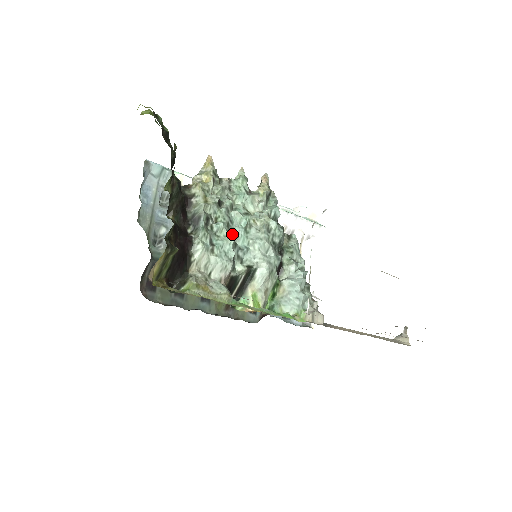
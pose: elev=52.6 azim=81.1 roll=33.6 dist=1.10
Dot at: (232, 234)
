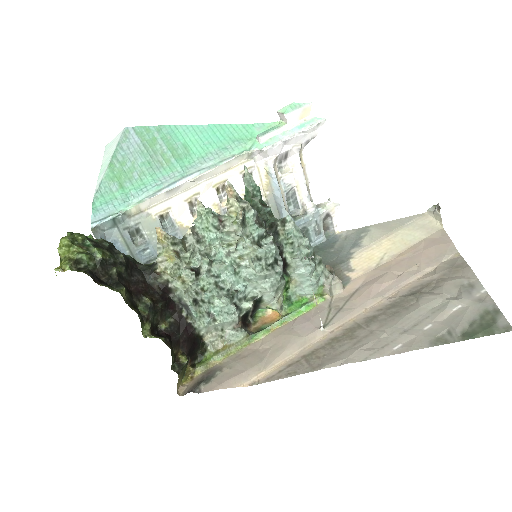
Dot at: (224, 288)
